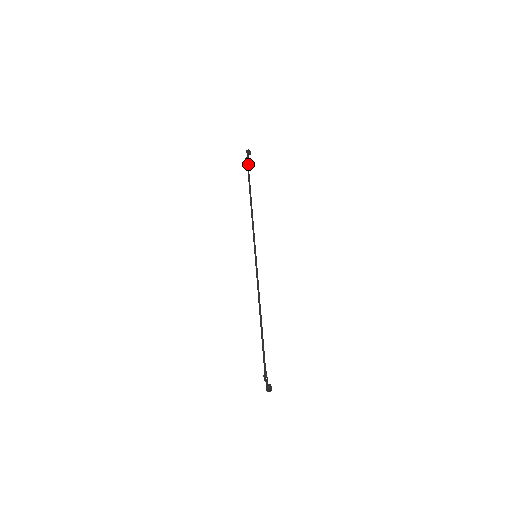
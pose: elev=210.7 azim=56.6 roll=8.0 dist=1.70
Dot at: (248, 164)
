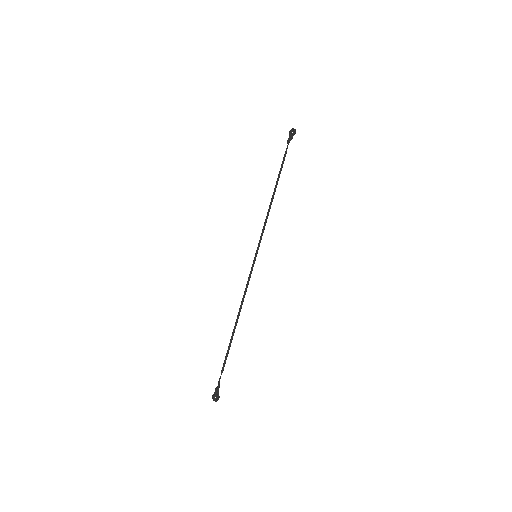
Dot at: (287, 146)
